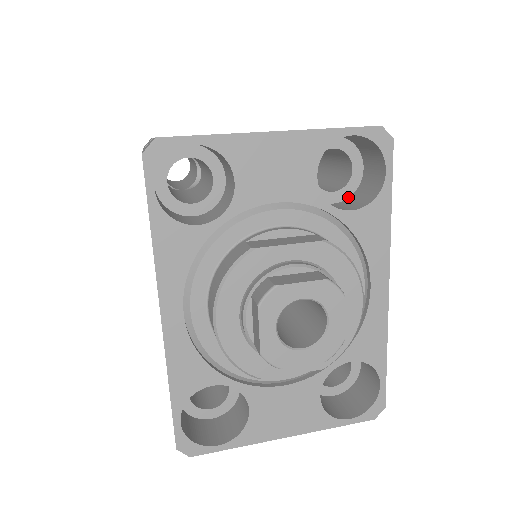
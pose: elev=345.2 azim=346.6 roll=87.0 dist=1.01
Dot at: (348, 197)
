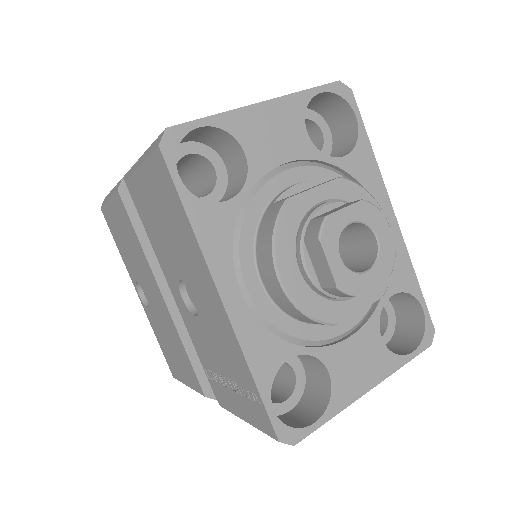
Dot at: occluded
